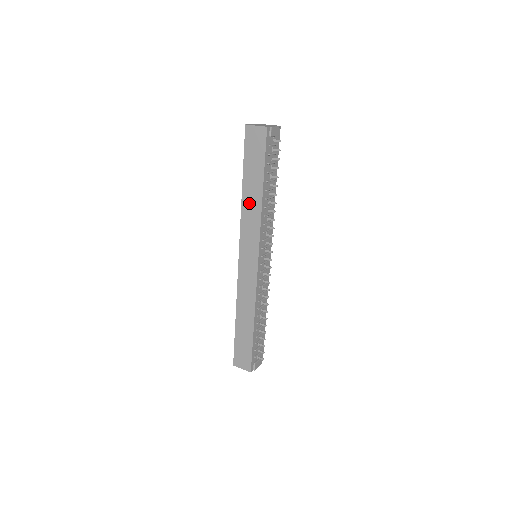
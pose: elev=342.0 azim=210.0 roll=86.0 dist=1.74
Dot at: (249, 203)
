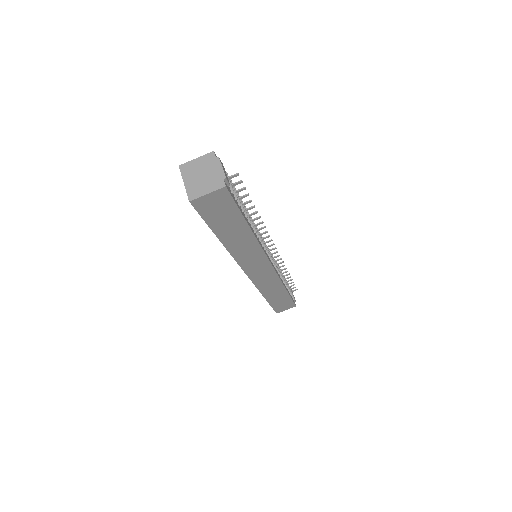
Dot at: (238, 245)
